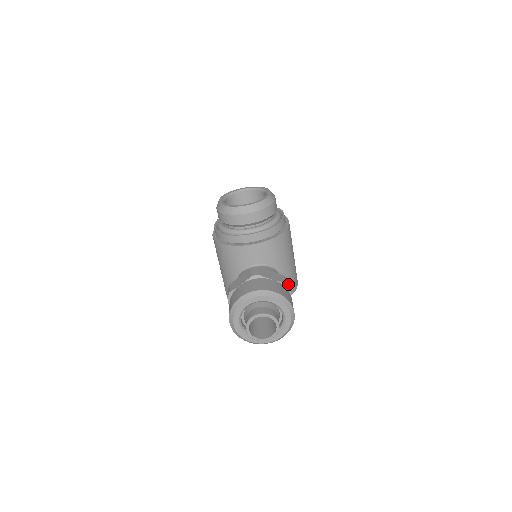
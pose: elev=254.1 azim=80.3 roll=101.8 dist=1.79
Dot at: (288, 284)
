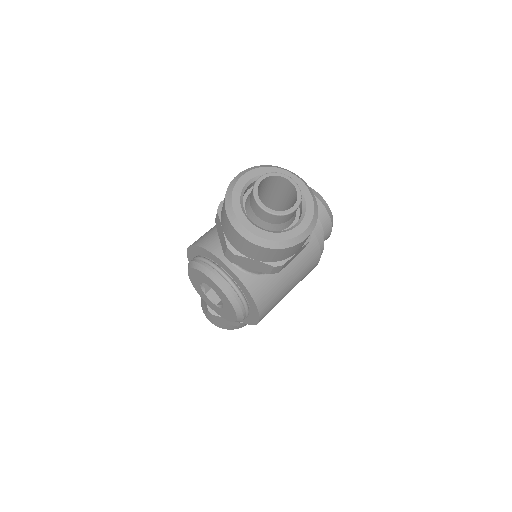
Dot at: (309, 239)
